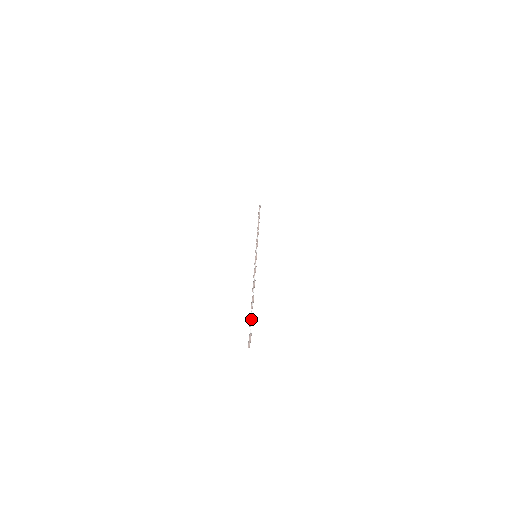
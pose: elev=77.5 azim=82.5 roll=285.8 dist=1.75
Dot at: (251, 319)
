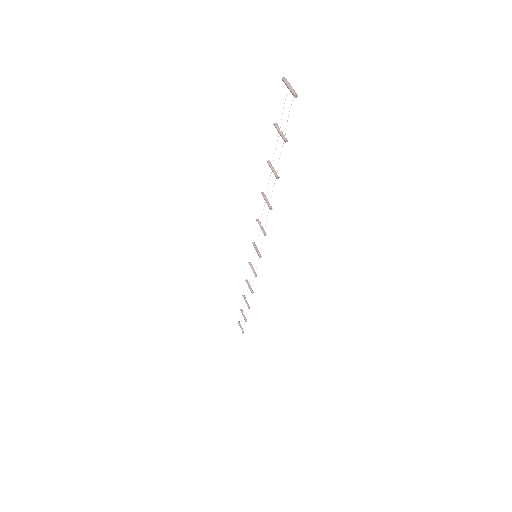
Dot at: (279, 130)
